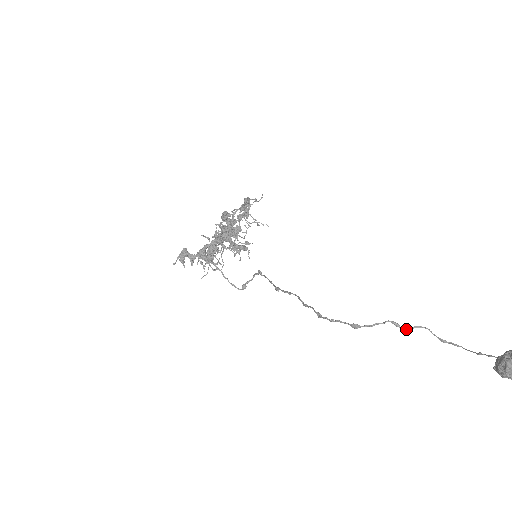
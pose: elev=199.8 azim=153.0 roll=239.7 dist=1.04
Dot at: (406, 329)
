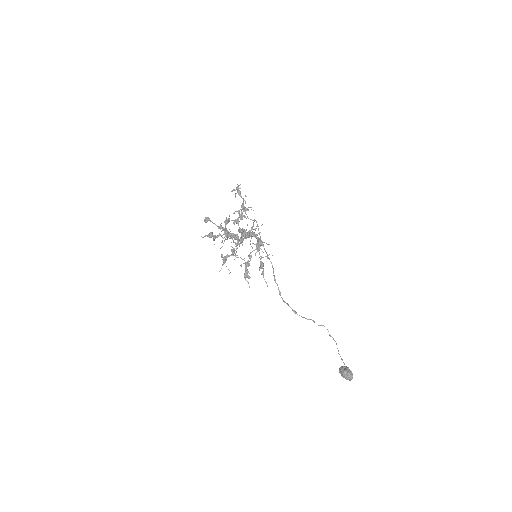
Dot at: occluded
